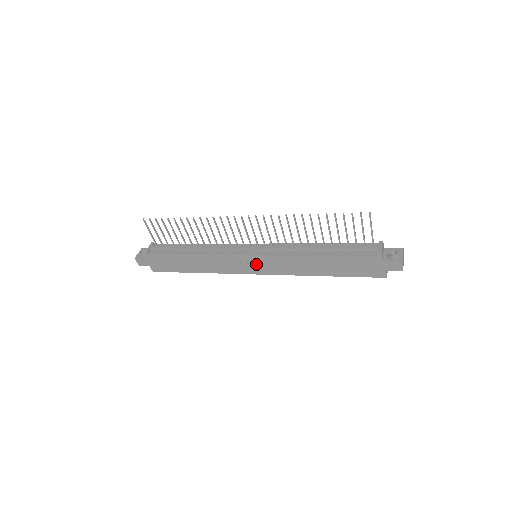
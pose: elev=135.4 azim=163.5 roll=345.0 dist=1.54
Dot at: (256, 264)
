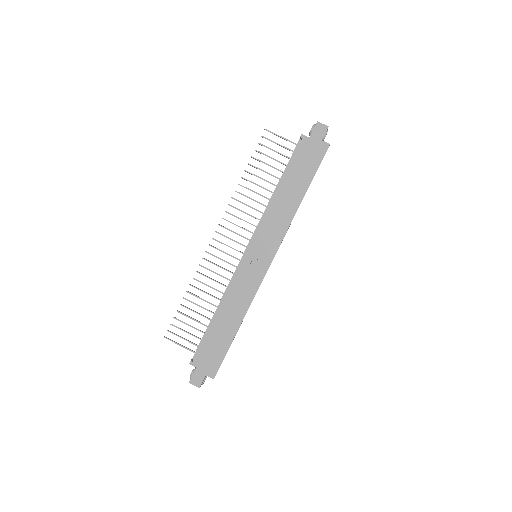
Dot at: (259, 256)
